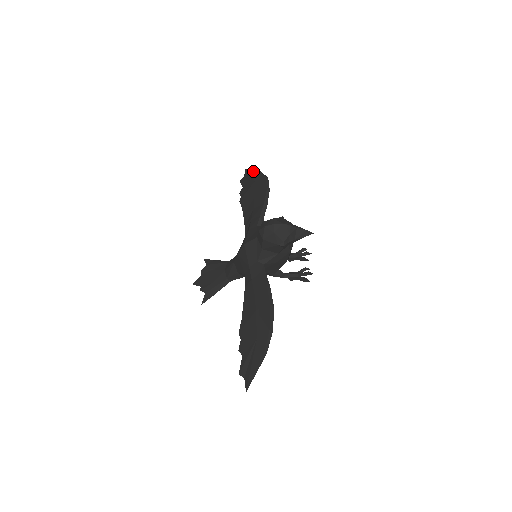
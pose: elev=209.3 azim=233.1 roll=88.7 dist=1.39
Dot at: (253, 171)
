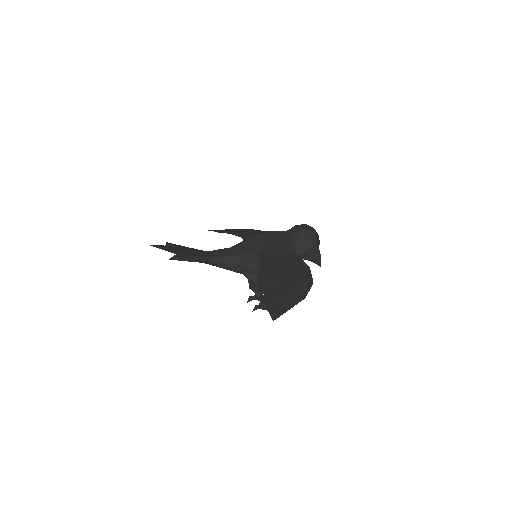
Dot at: occluded
